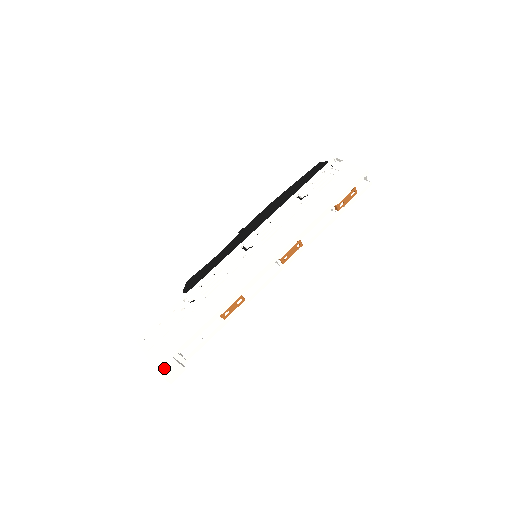
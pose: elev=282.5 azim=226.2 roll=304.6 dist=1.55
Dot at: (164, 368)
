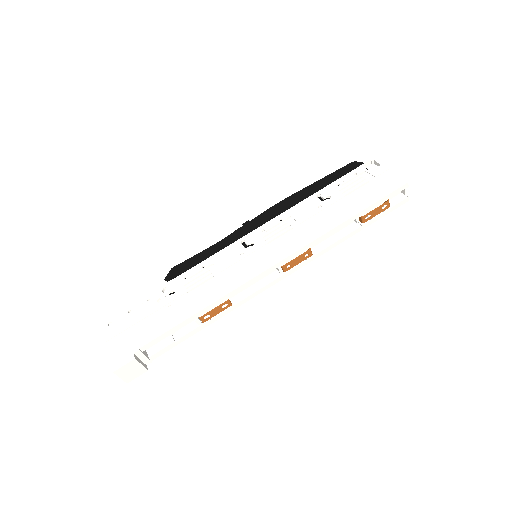
Dot at: (121, 365)
